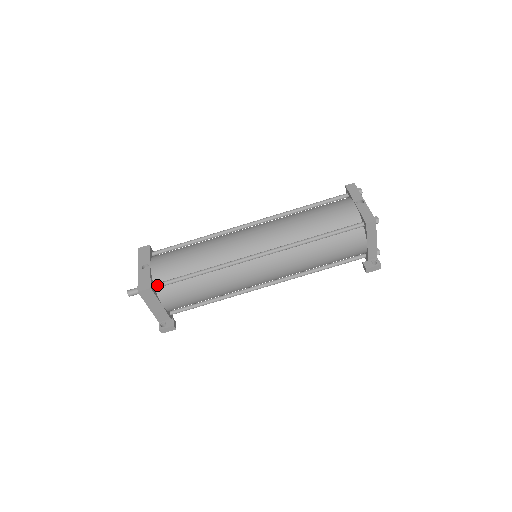
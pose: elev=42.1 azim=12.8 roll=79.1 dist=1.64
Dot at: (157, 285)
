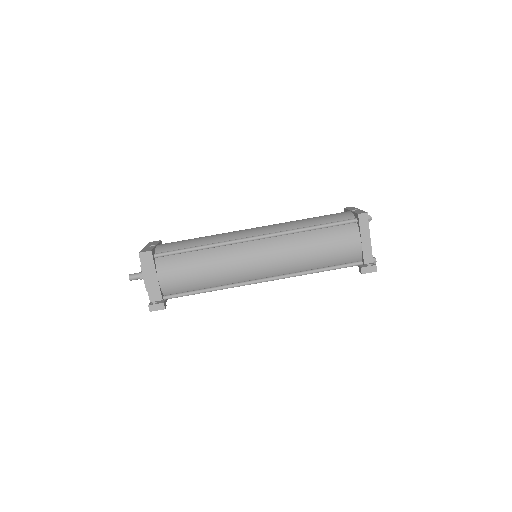
Dot at: (158, 253)
